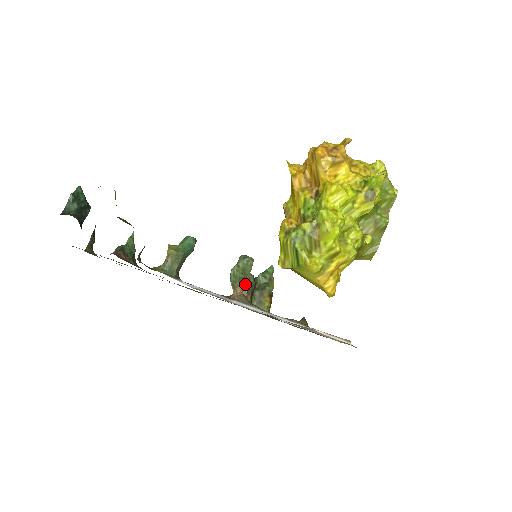
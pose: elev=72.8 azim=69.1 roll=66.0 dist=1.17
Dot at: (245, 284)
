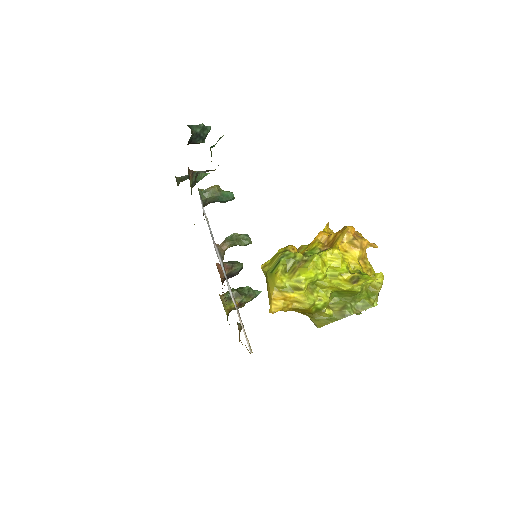
Dot at: (233, 264)
